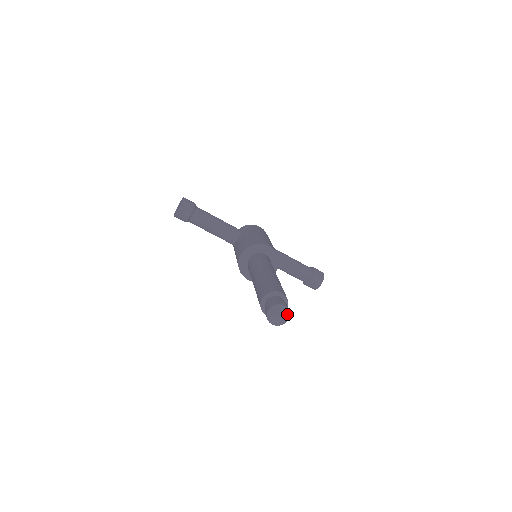
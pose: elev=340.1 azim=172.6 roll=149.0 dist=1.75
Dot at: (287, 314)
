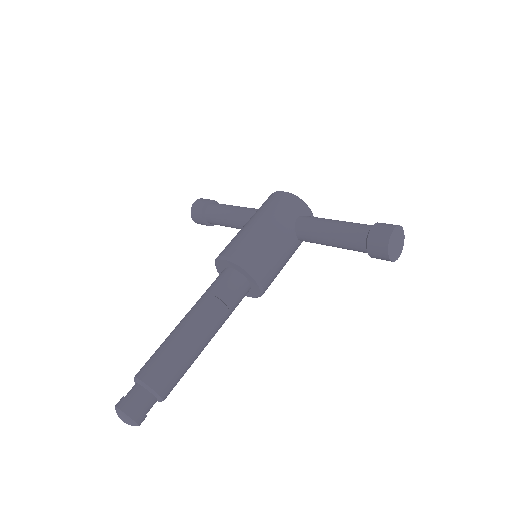
Dot at: (126, 418)
